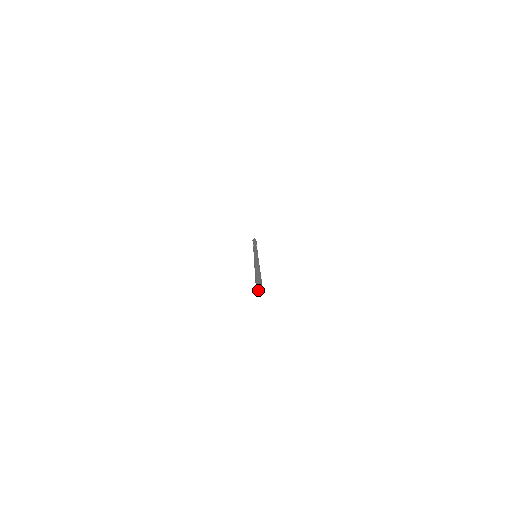
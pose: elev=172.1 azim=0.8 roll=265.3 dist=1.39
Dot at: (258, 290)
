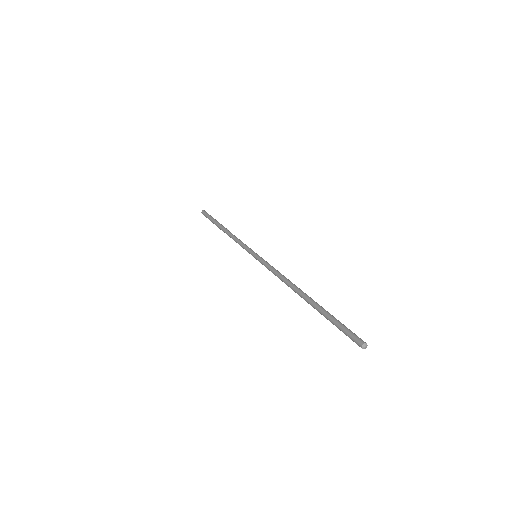
Dot at: (363, 347)
